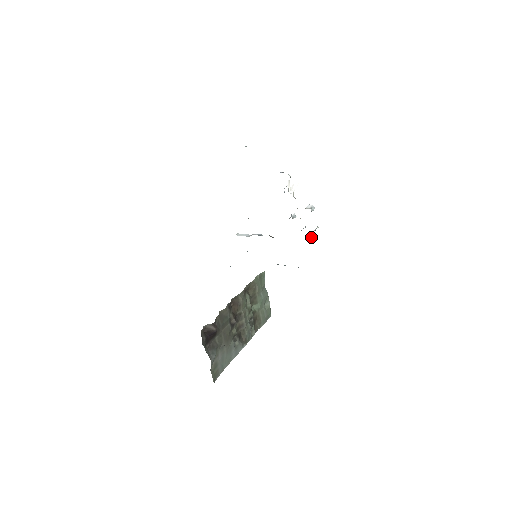
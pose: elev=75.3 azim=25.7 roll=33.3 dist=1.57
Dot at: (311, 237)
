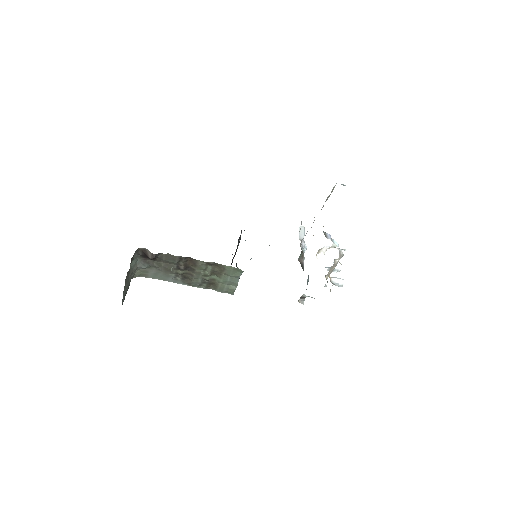
Dot at: (301, 297)
